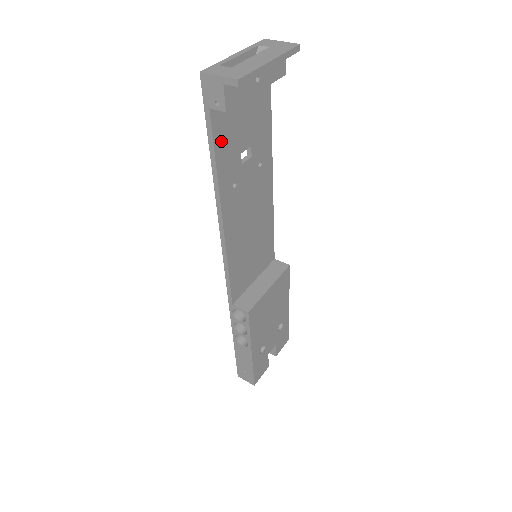
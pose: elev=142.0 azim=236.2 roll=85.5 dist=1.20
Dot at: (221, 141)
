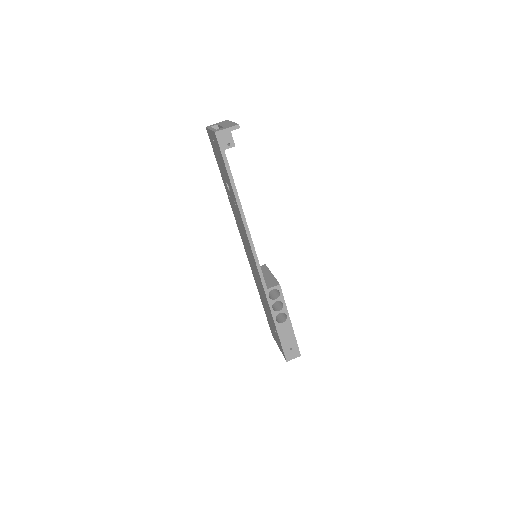
Dot at: occluded
